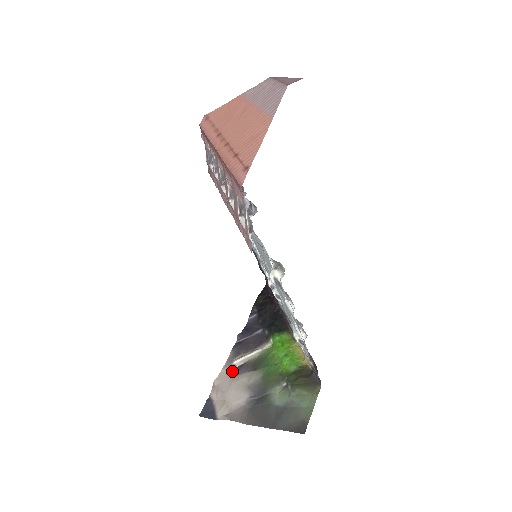
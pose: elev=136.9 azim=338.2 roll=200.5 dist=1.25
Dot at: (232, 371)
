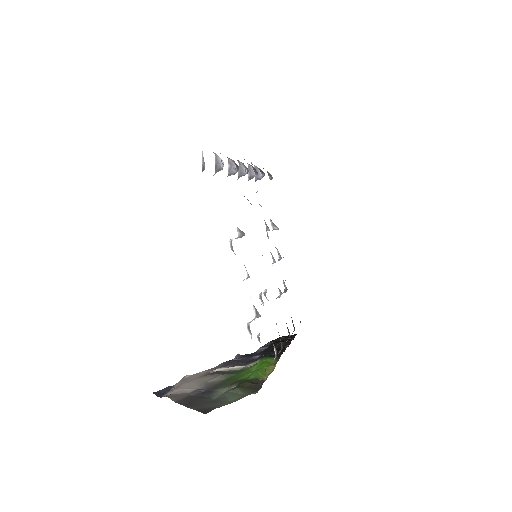
Dot at: (207, 373)
